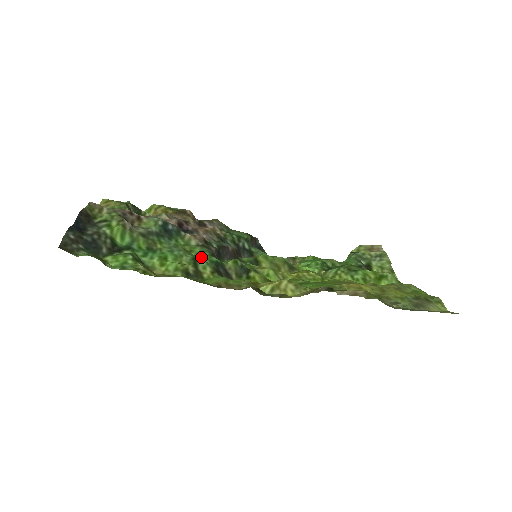
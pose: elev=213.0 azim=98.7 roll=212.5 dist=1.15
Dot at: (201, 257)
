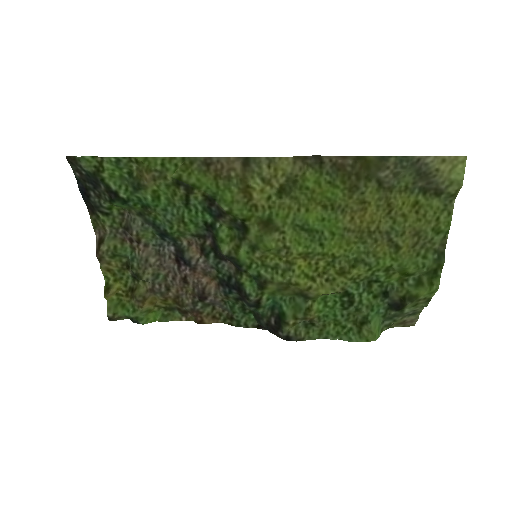
Dot at: (194, 215)
